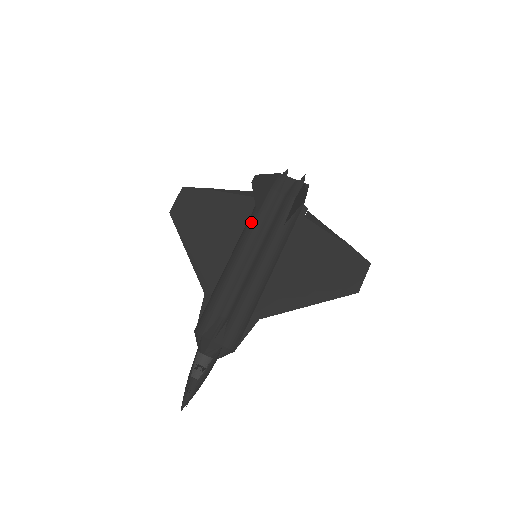
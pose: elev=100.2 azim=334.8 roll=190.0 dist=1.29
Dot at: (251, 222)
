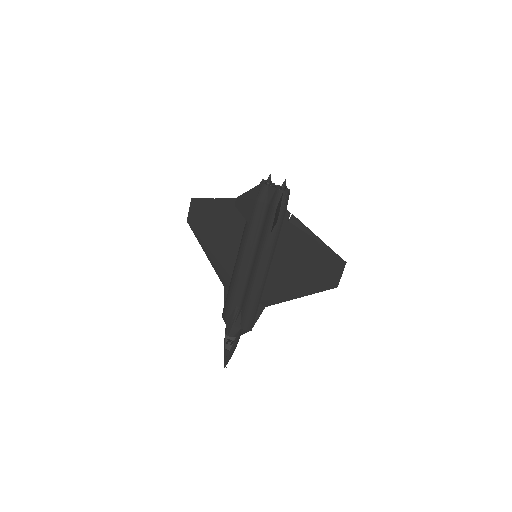
Dot at: (245, 231)
